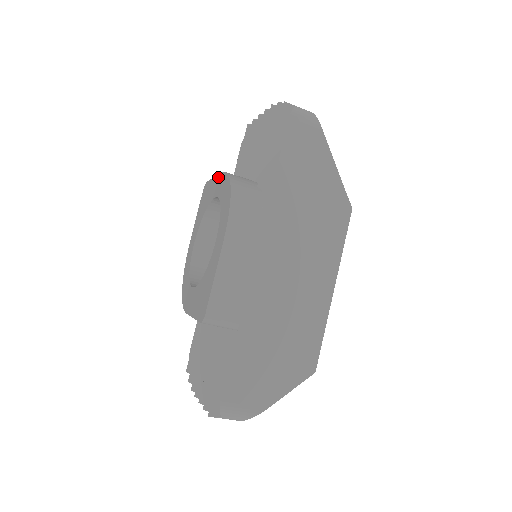
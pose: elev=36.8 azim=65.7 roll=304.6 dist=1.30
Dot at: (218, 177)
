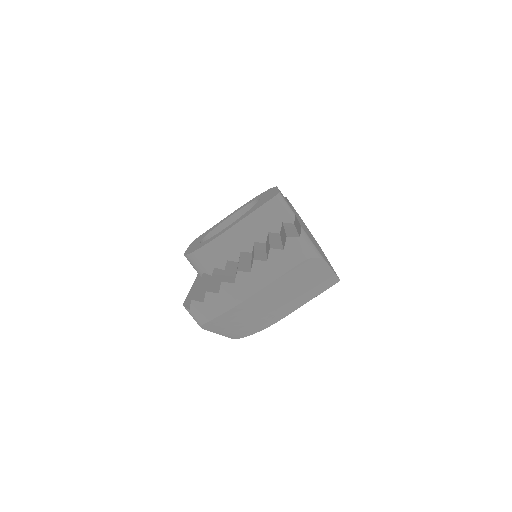
Dot at: (228, 215)
